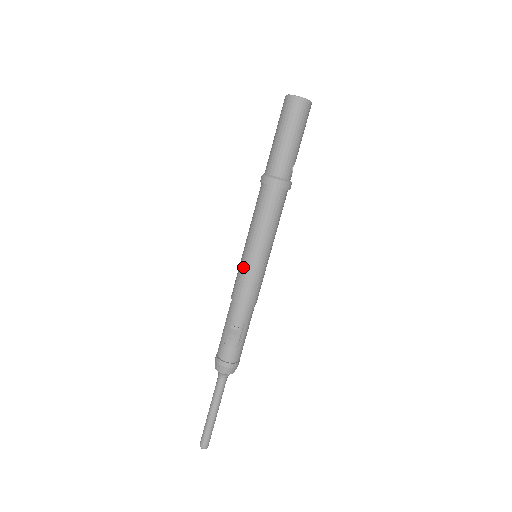
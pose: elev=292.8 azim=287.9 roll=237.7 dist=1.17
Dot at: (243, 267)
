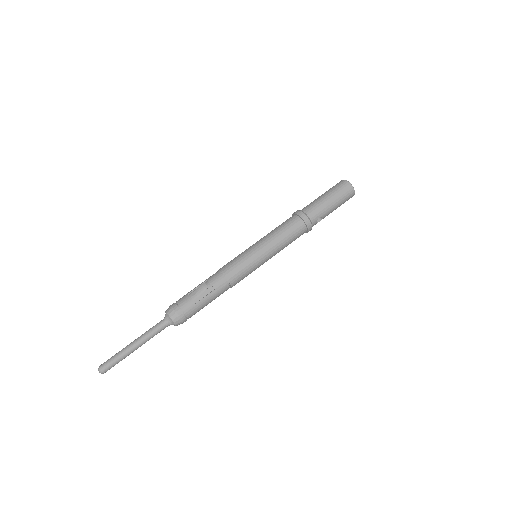
Dot at: (243, 253)
